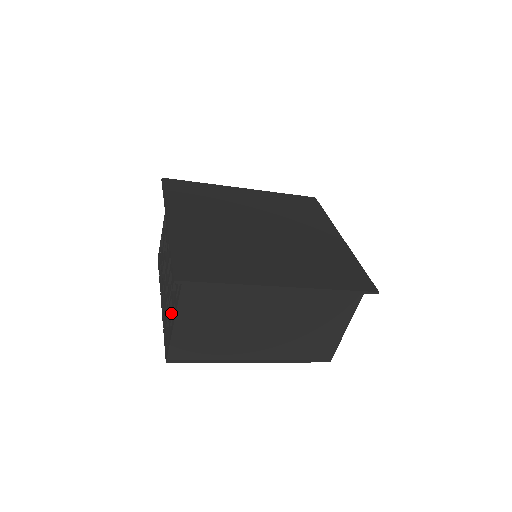
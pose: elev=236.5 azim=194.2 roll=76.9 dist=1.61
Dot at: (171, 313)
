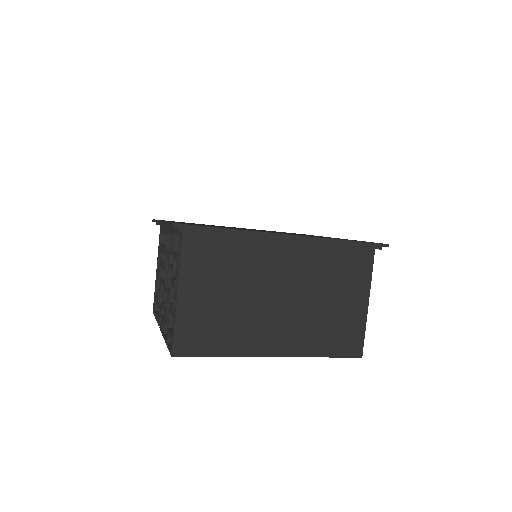
Dot at: occluded
